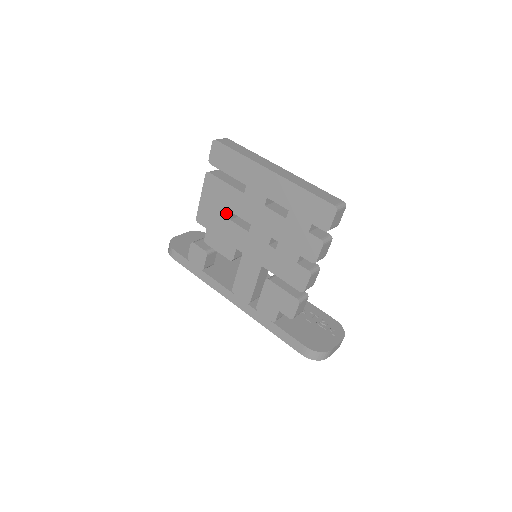
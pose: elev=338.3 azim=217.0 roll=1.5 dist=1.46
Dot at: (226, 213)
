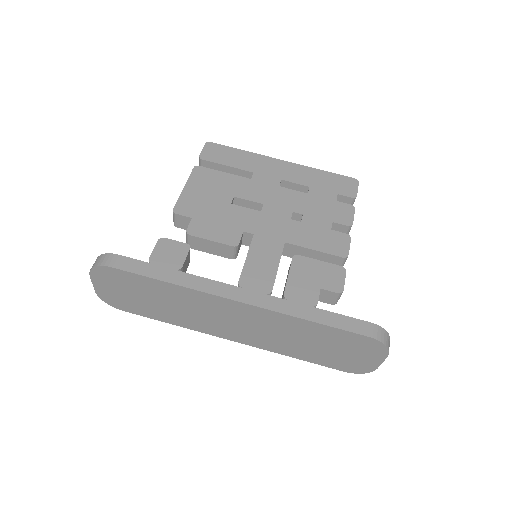
Dot at: (226, 198)
